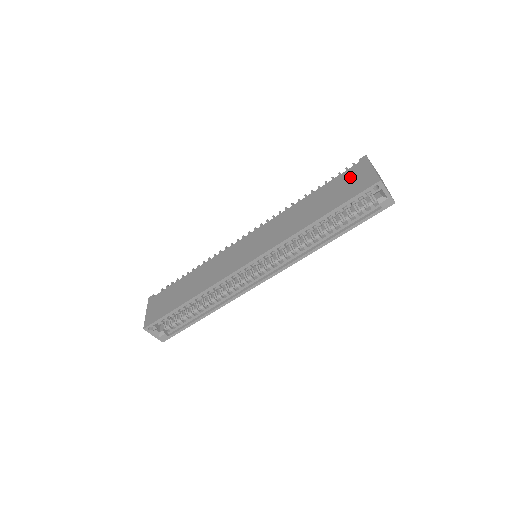
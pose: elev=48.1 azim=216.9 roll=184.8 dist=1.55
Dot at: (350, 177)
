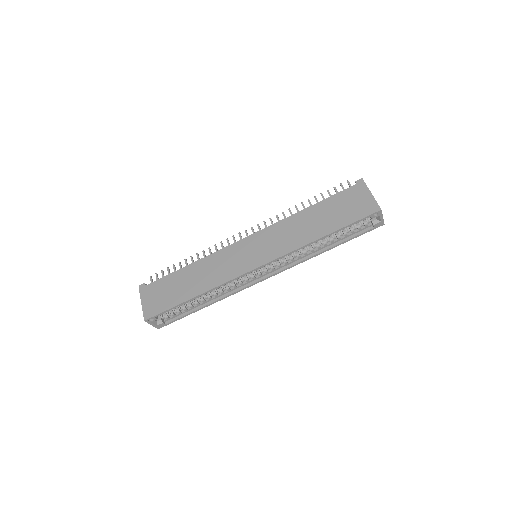
Dot at: (350, 198)
